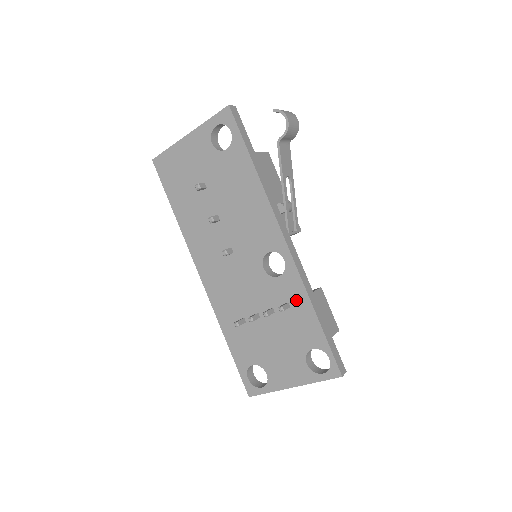
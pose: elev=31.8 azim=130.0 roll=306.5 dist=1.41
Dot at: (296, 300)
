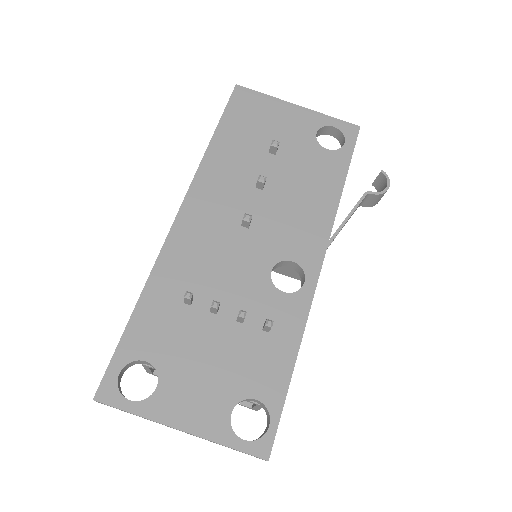
Dot at: (283, 330)
